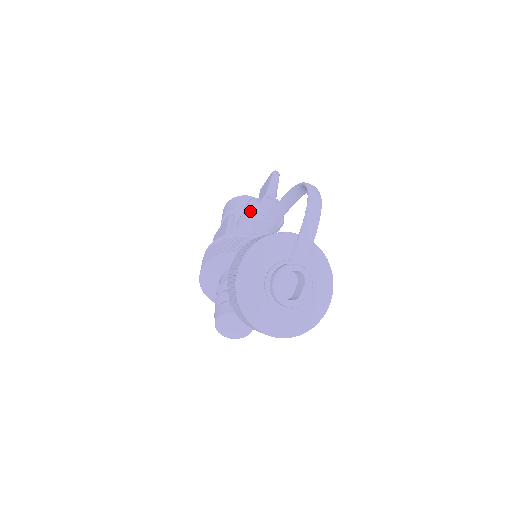
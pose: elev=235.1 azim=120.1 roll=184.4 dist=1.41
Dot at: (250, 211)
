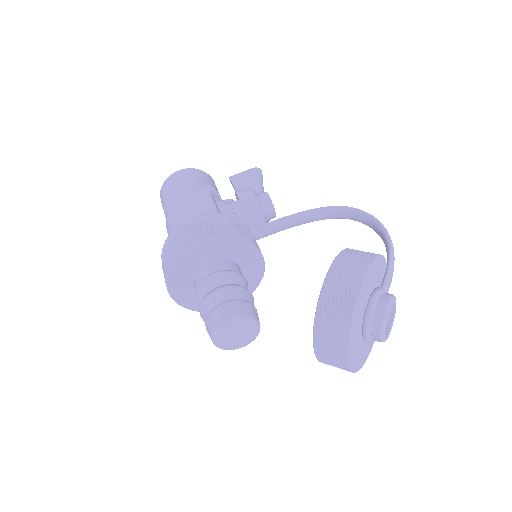
Dot at: (255, 201)
